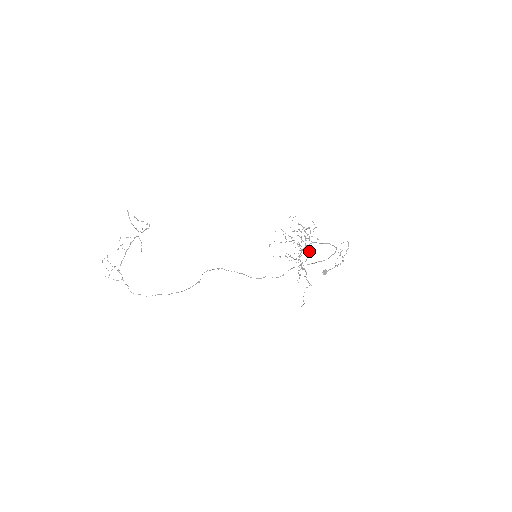
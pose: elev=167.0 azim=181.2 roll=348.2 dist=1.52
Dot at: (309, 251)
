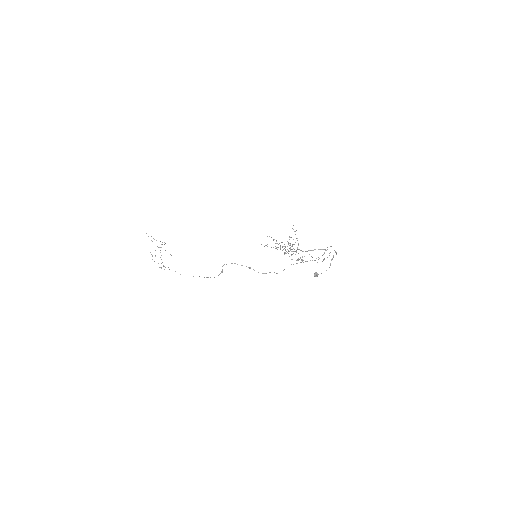
Dot at: occluded
